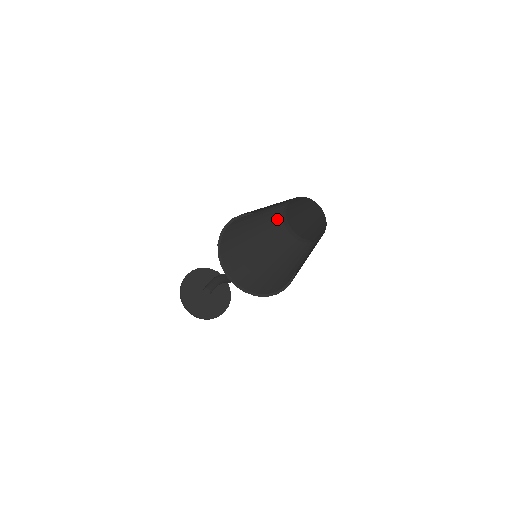
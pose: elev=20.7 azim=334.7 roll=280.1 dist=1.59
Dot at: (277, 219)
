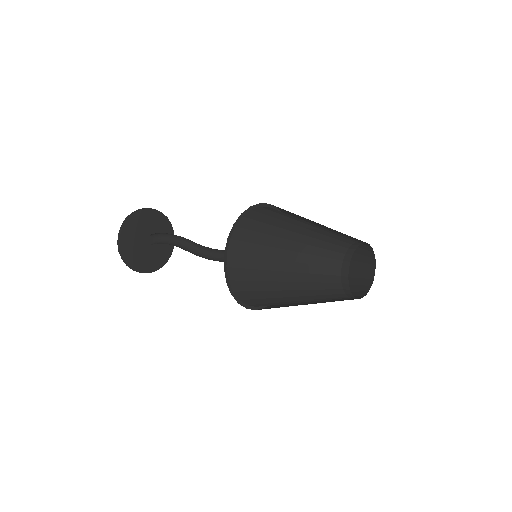
Dot at: (332, 285)
